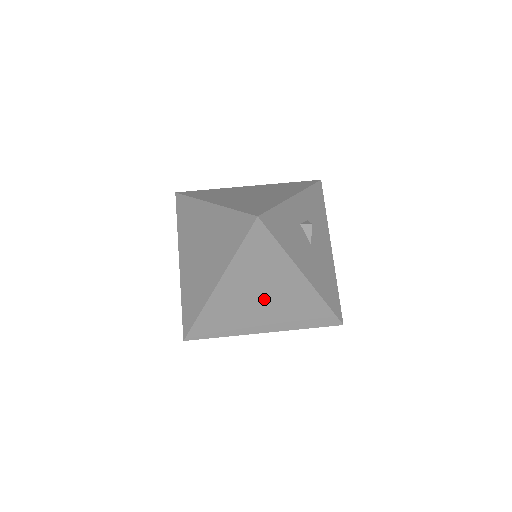
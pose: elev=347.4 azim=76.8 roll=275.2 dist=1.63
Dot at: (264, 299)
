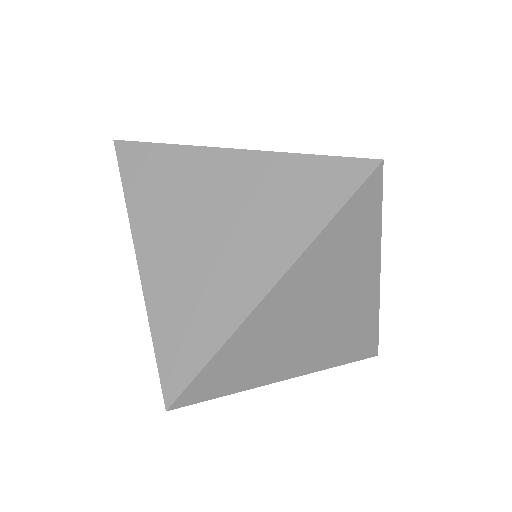
Dot at: (318, 317)
